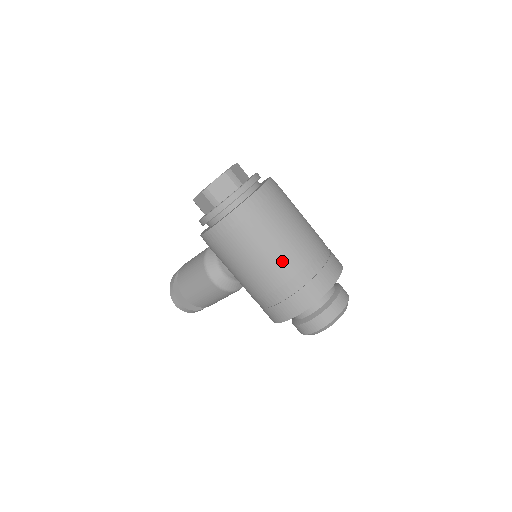
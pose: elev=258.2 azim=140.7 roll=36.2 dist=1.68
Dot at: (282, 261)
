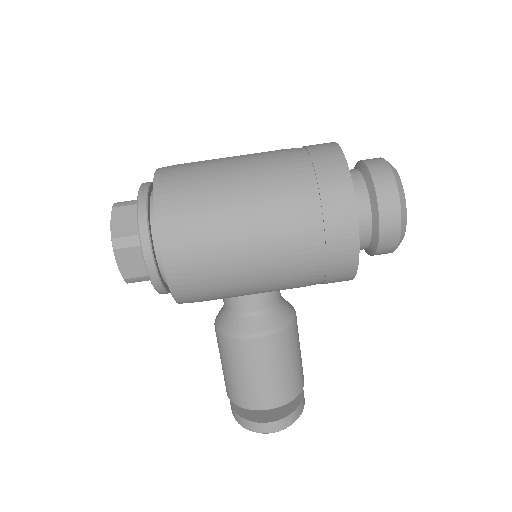
Dot at: (262, 185)
